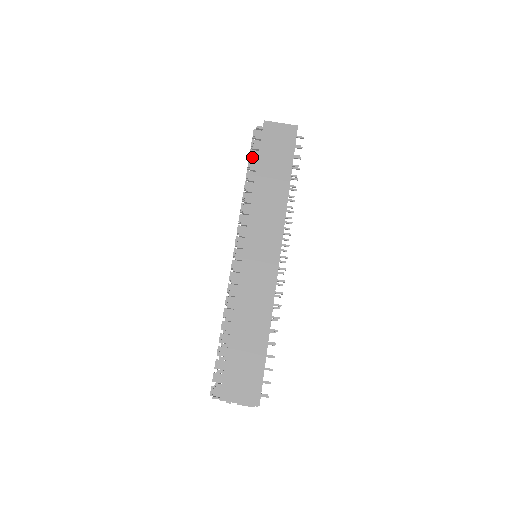
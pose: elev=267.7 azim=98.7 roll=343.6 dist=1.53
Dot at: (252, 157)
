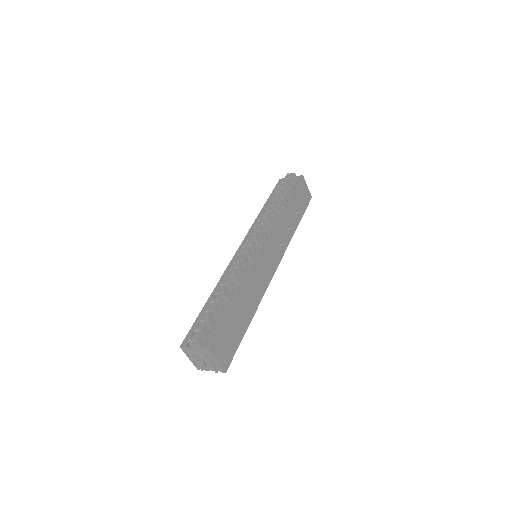
Dot at: occluded
